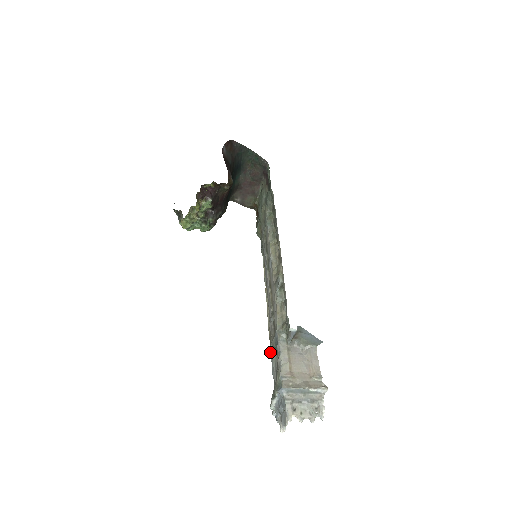
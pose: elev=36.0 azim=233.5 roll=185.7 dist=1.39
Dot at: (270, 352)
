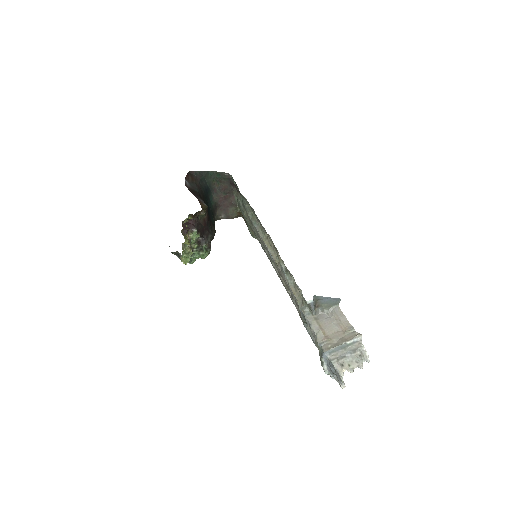
Dot at: occluded
